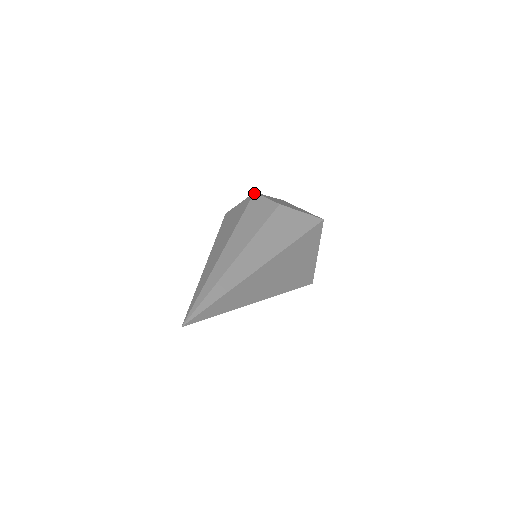
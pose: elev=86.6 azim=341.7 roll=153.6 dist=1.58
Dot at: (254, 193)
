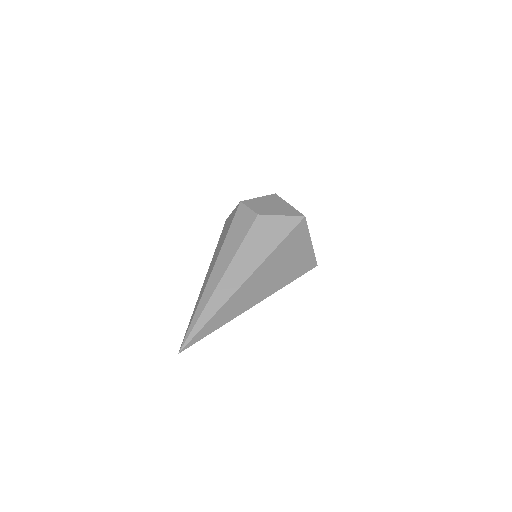
Dot at: (240, 203)
